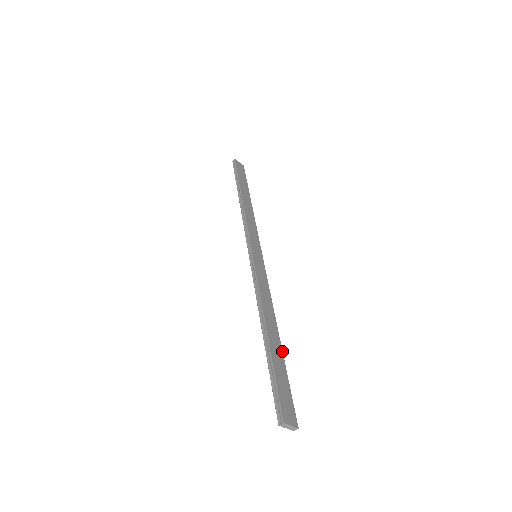
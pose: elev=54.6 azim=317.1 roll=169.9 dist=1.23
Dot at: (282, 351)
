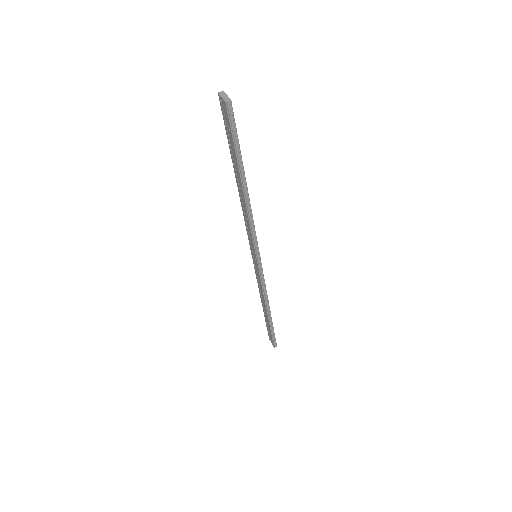
Dot at: (244, 172)
